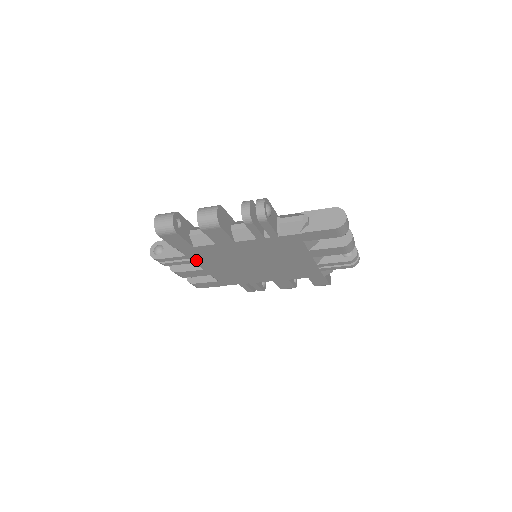
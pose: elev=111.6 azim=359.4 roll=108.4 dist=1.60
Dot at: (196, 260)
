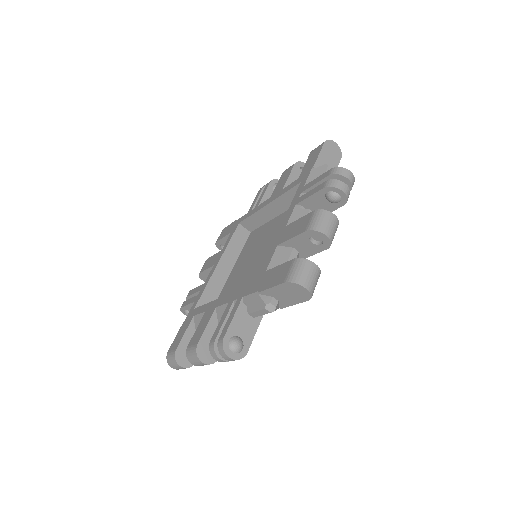
Dot at: occluded
